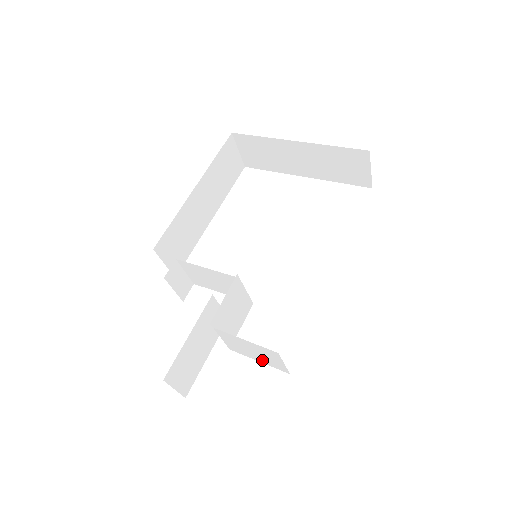
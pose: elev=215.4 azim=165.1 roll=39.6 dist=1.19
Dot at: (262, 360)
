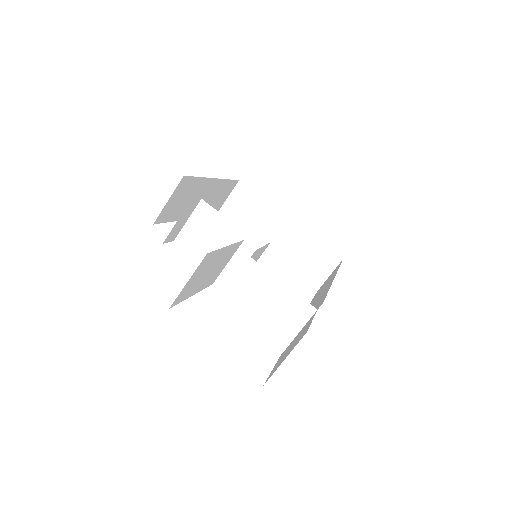
Dot at: (260, 327)
